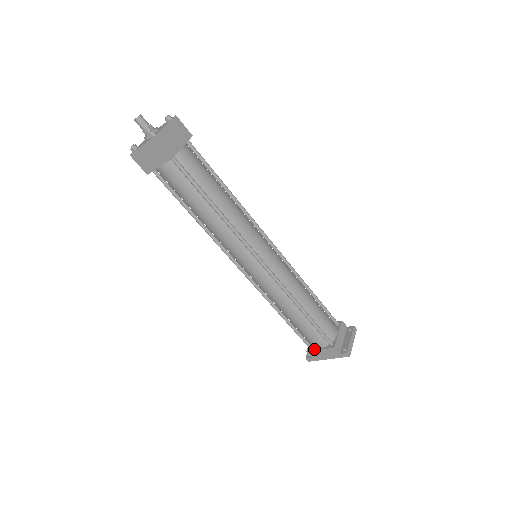
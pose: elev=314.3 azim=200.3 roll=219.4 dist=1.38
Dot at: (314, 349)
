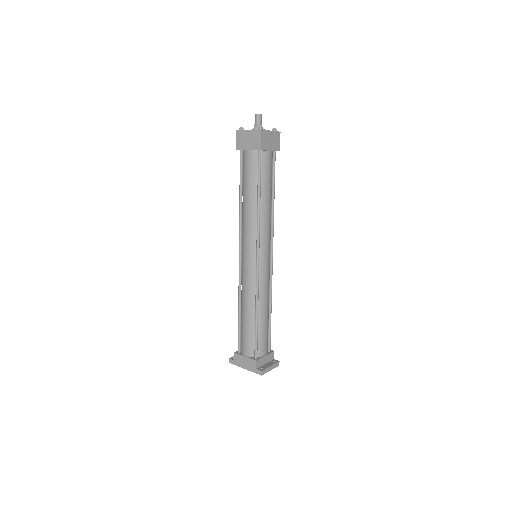
Dot at: (241, 354)
